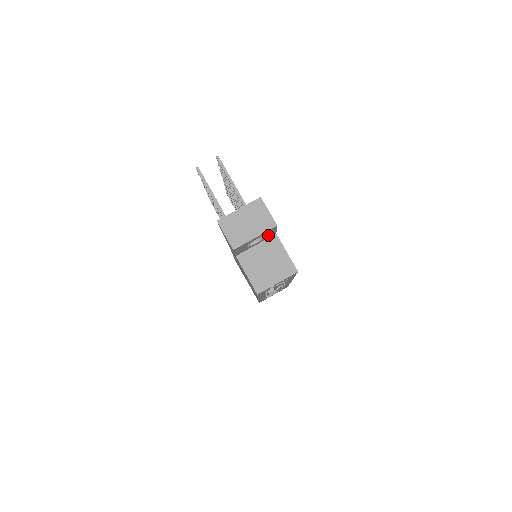
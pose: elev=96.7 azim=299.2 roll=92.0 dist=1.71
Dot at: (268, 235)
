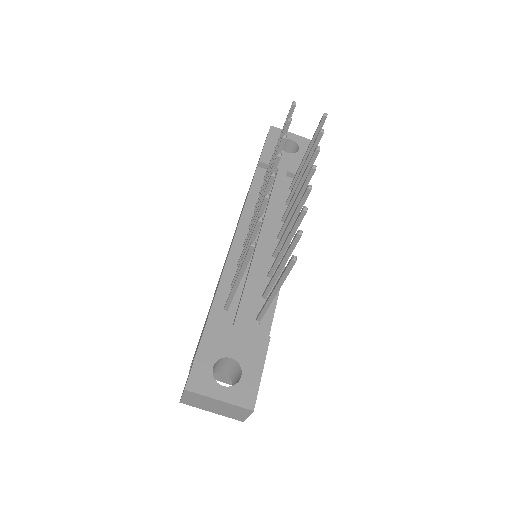
Dot at: occluded
